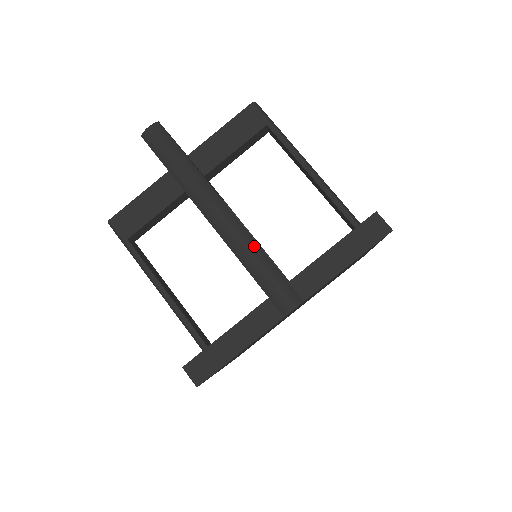
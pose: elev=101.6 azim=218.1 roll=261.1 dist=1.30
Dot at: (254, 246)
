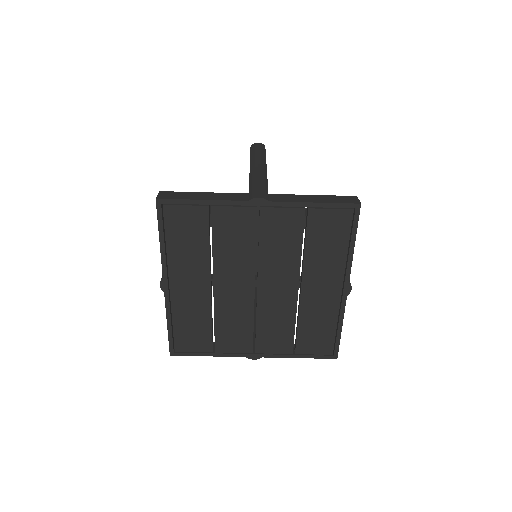
Dot at: (265, 178)
